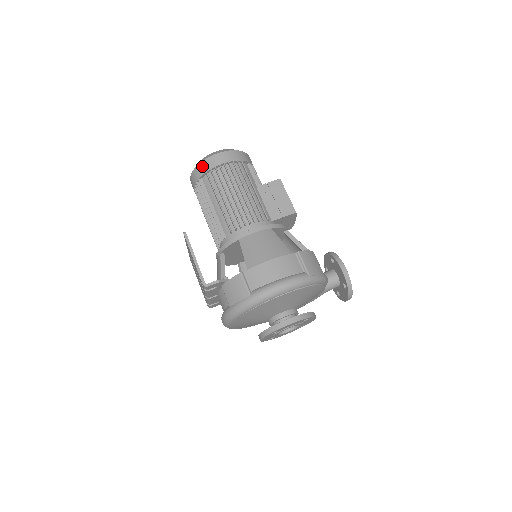
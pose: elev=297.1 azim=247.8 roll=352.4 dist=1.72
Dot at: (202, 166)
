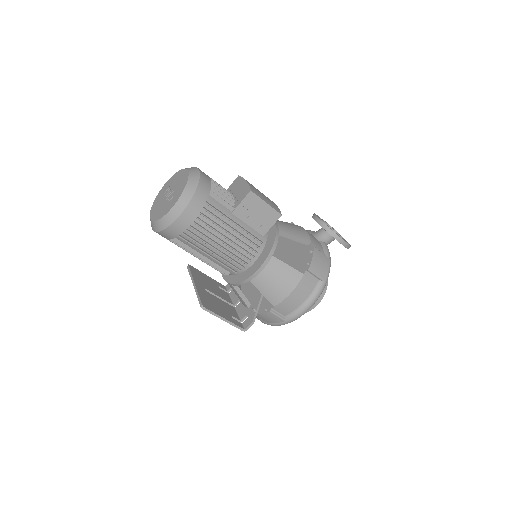
Dot at: (169, 232)
